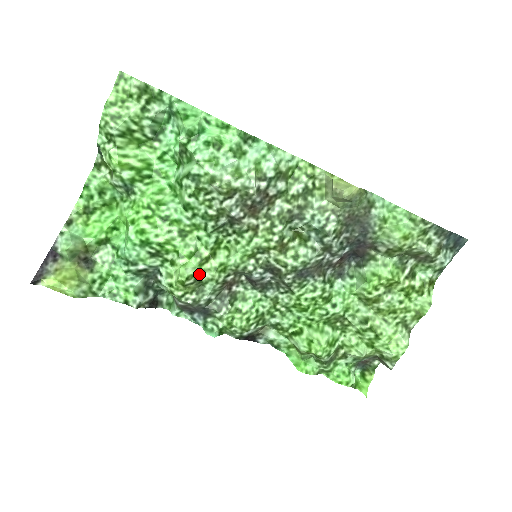
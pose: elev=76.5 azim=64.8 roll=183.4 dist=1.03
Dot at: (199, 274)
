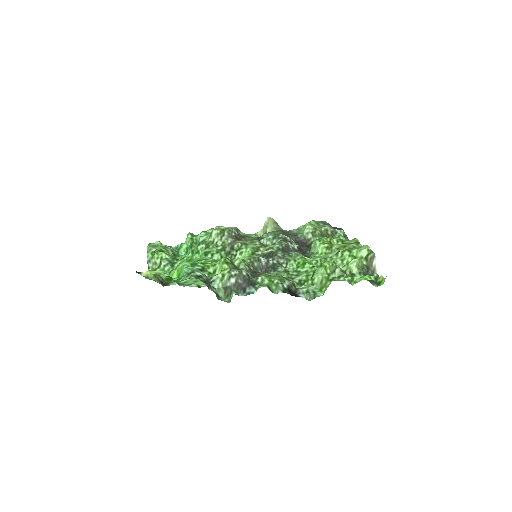
Dot at: (232, 262)
